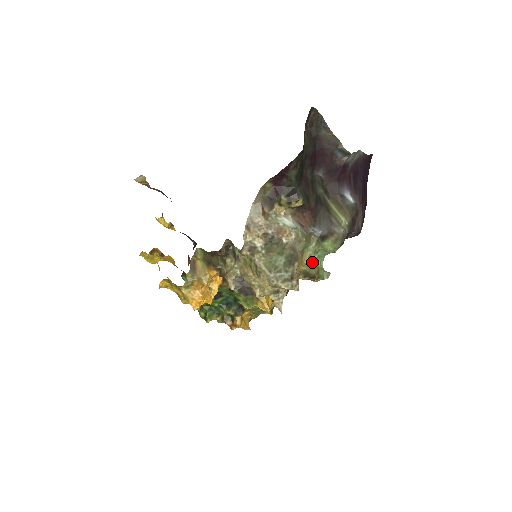
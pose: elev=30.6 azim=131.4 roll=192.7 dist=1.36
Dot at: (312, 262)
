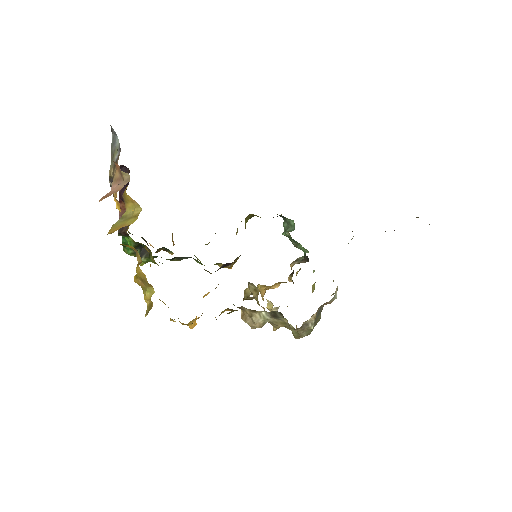
Dot at: occluded
